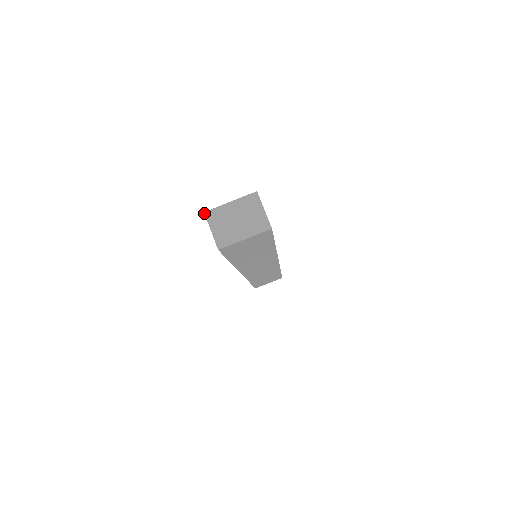
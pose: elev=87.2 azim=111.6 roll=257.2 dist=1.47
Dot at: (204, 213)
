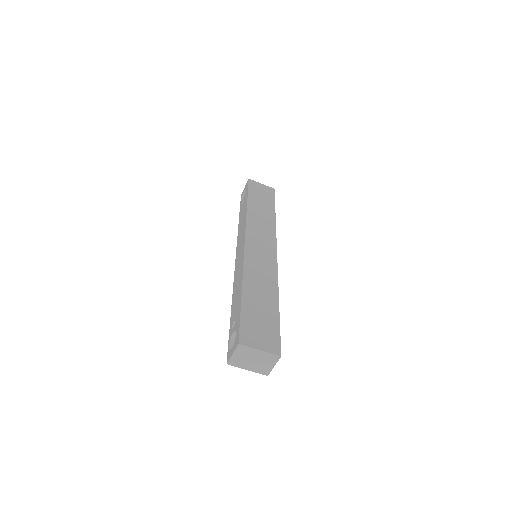
Dot at: (238, 344)
